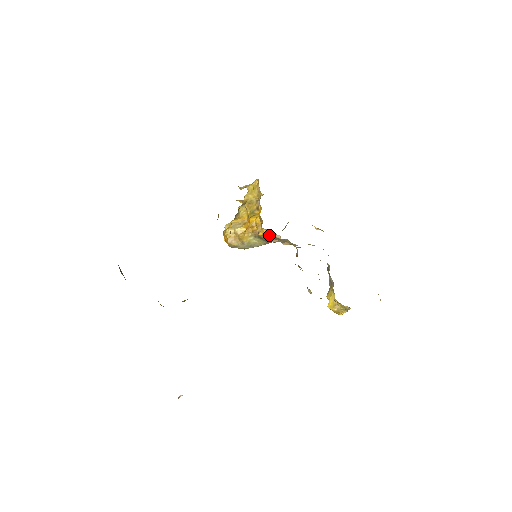
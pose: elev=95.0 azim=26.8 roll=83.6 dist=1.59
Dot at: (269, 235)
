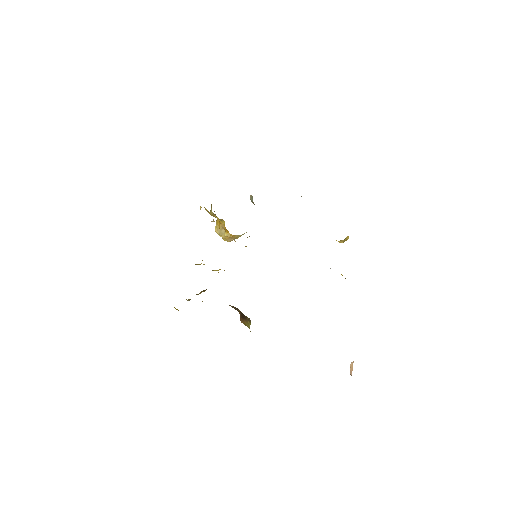
Dot at: occluded
